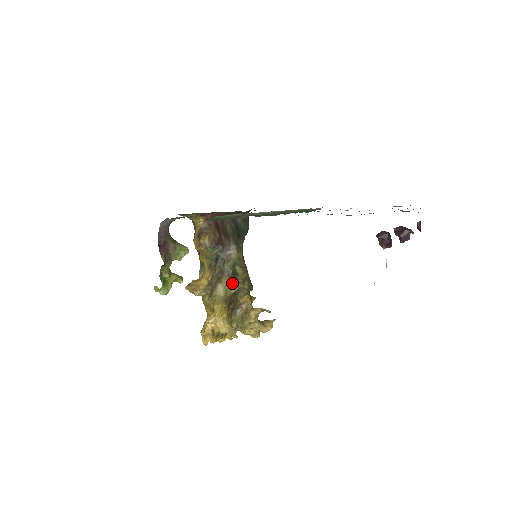
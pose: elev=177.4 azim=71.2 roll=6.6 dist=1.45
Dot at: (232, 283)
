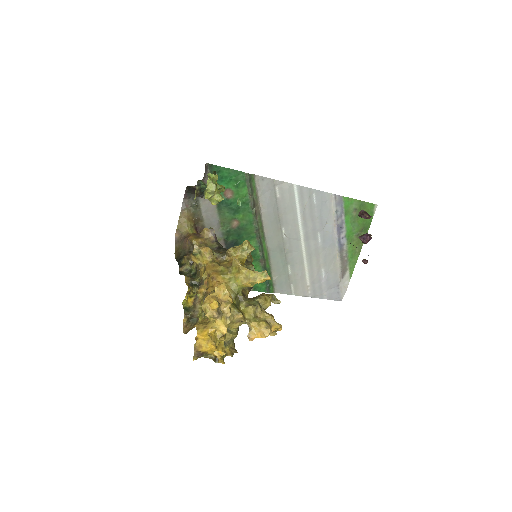
Dot at: occluded
